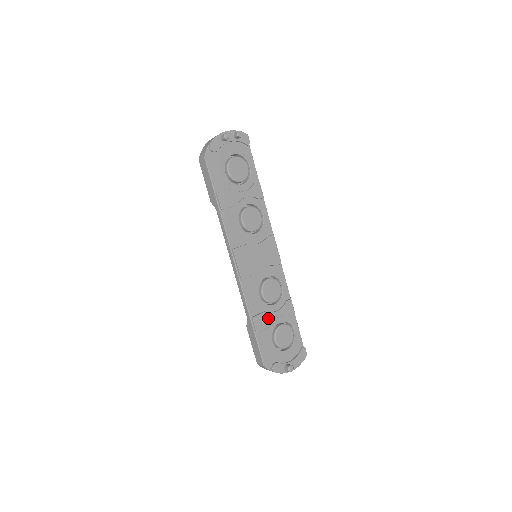
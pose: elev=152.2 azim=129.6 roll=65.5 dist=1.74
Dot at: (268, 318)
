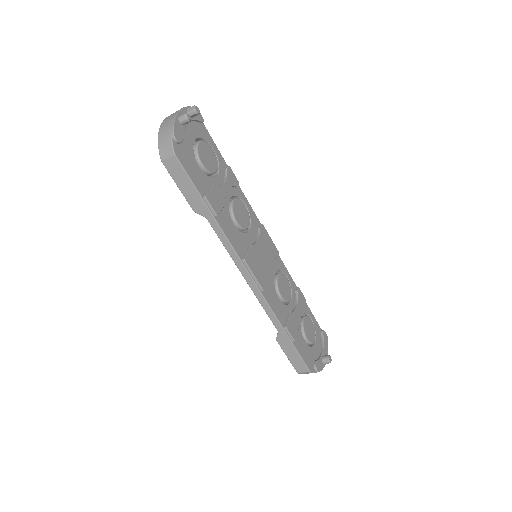
Dot at: (294, 319)
